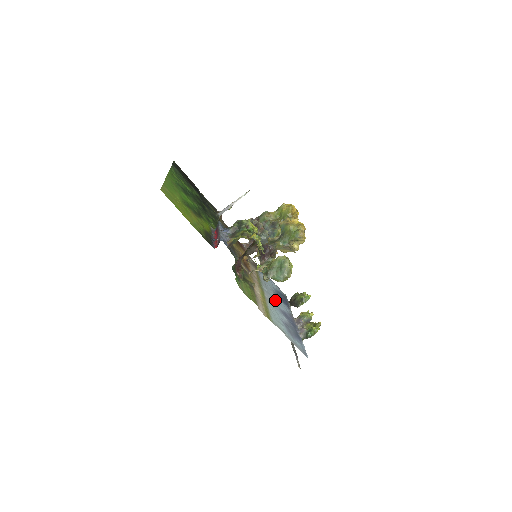
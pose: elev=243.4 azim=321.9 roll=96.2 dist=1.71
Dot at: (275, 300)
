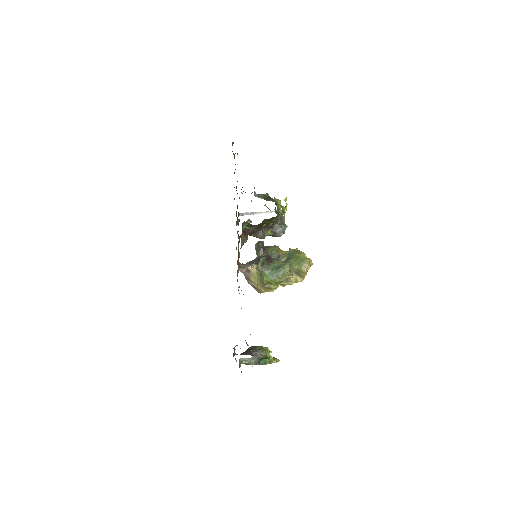
Dot at: occluded
